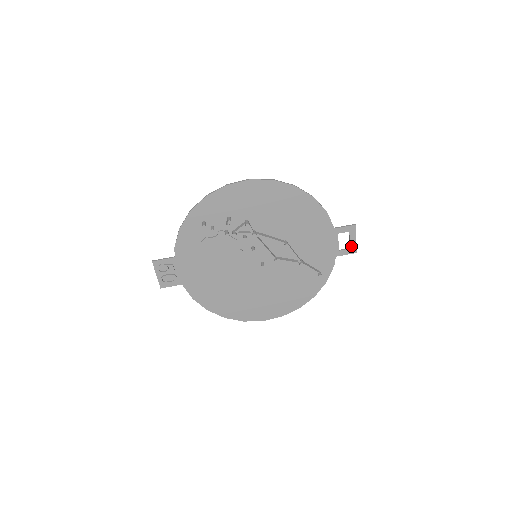
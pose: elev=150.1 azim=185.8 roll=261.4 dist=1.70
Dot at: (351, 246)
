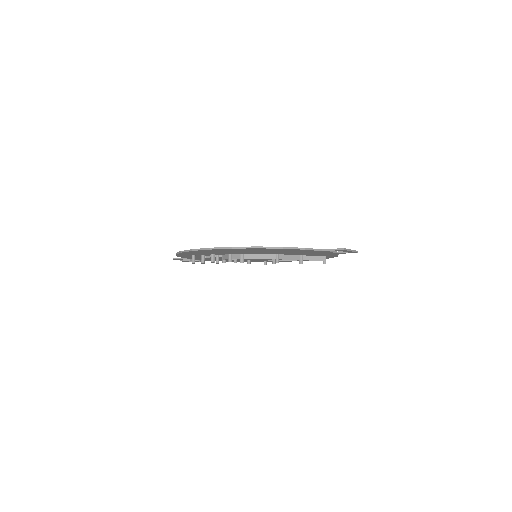
Dot at: (349, 252)
